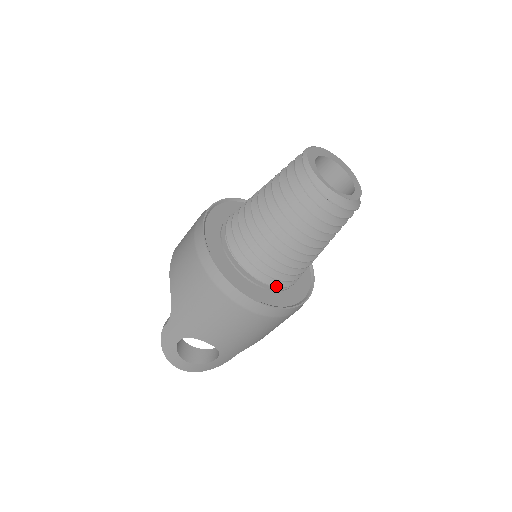
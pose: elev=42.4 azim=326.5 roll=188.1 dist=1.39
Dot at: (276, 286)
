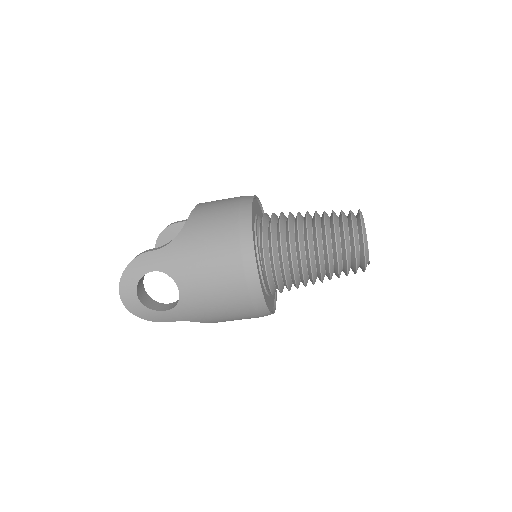
Dot at: (269, 284)
